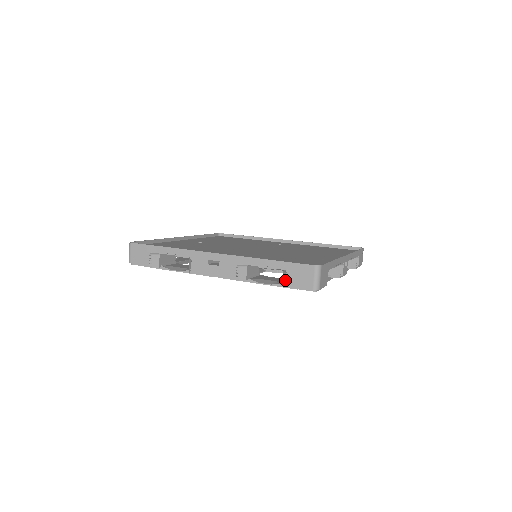
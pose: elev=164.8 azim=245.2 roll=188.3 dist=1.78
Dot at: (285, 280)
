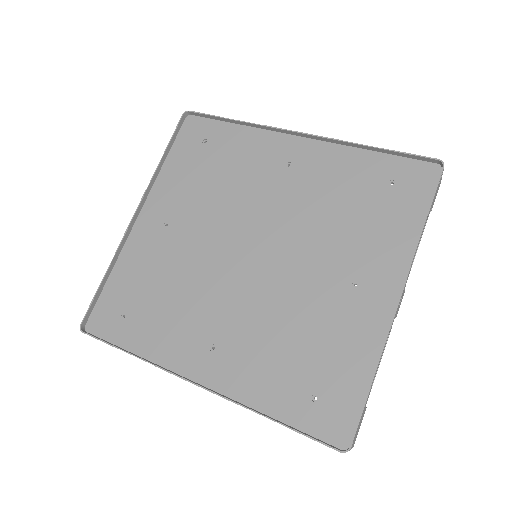
Dot at: occluded
